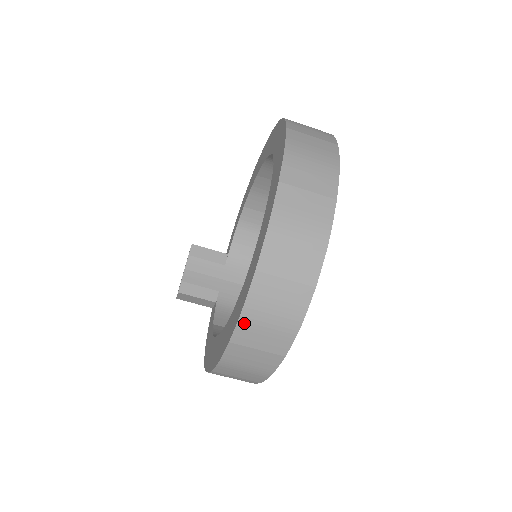
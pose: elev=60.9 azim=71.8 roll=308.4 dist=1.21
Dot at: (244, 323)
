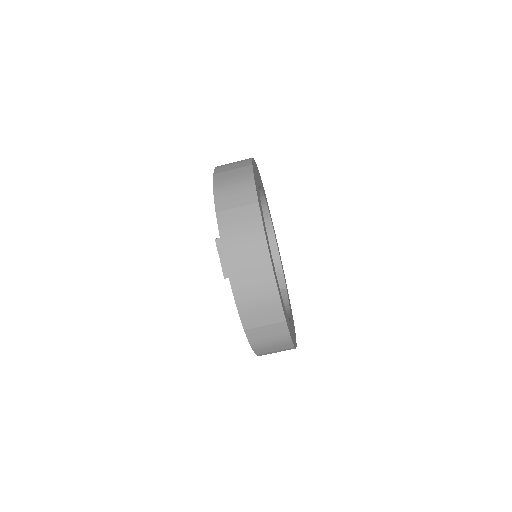
Dot at: (257, 349)
